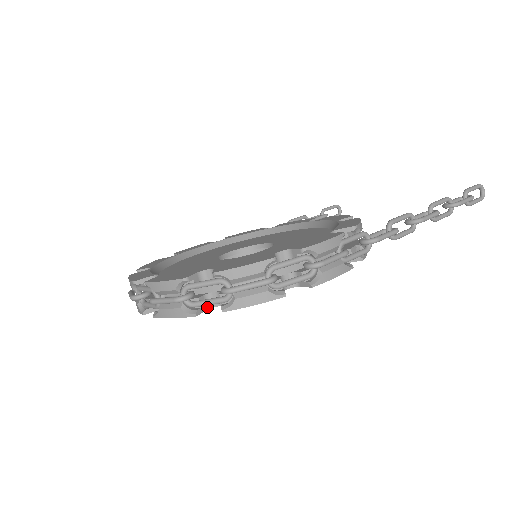
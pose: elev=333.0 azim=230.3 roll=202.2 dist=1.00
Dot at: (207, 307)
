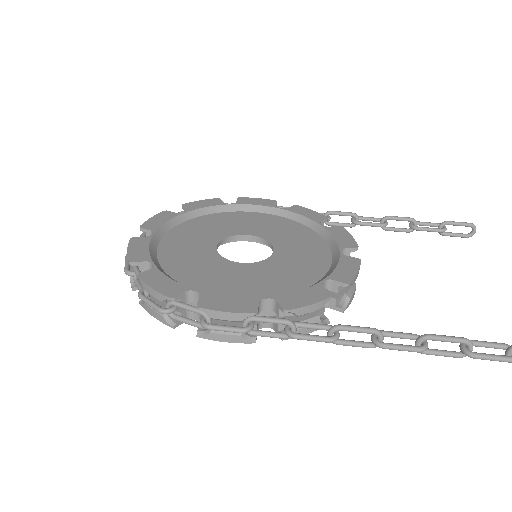
Dot at: occluded
